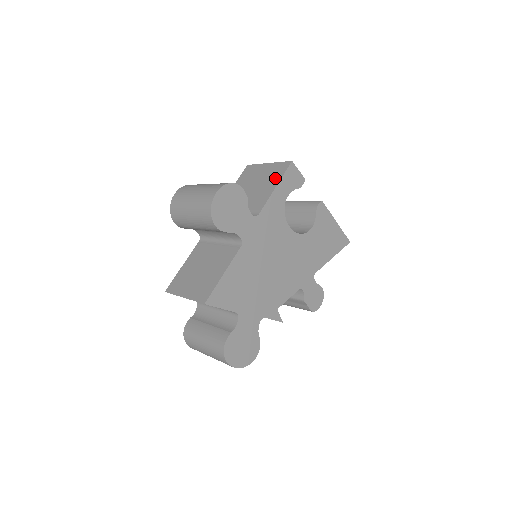
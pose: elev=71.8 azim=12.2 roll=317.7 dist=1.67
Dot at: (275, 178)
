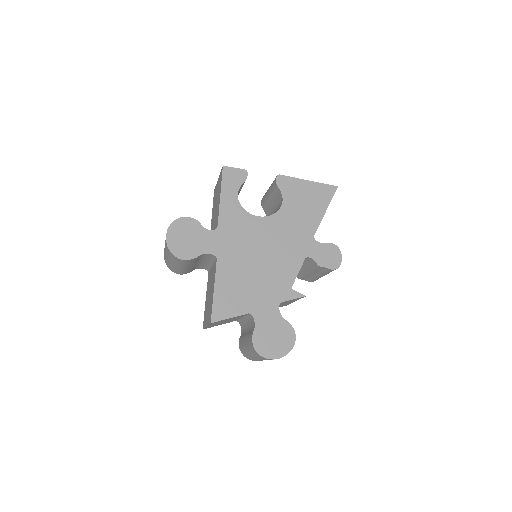
Dot at: (219, 188)
